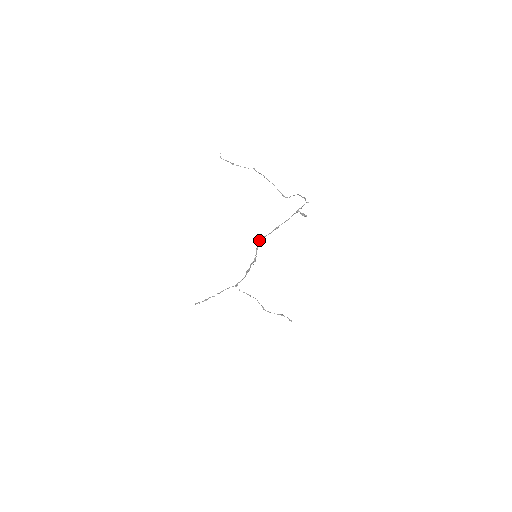
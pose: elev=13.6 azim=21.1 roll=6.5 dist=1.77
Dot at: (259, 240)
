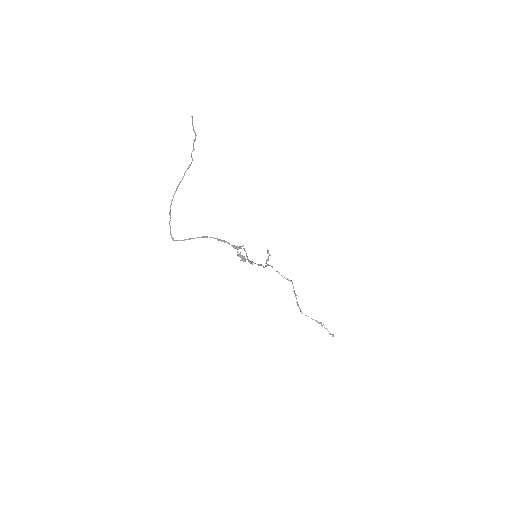
Dot at: occluded
